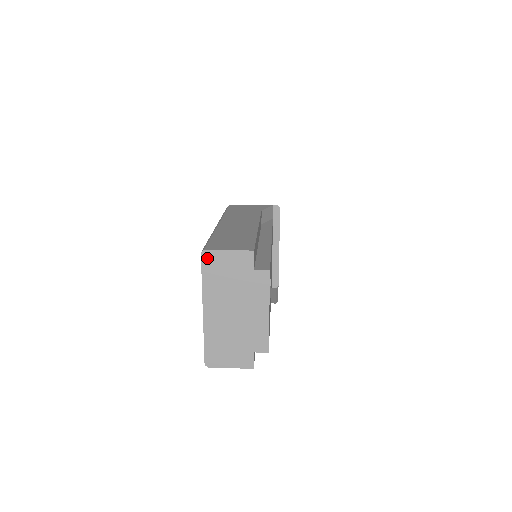
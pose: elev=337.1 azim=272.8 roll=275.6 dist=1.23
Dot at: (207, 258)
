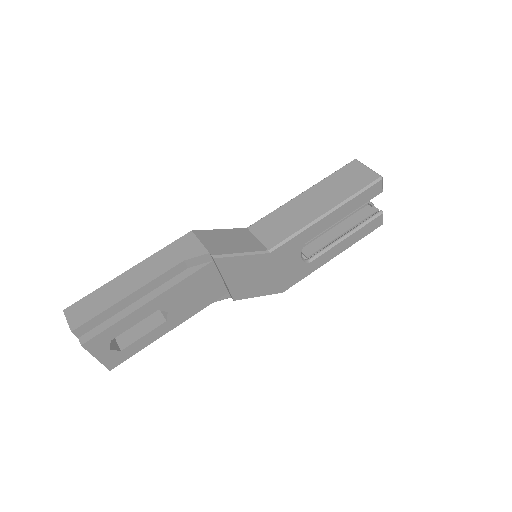
Dot at: (66, 314)
